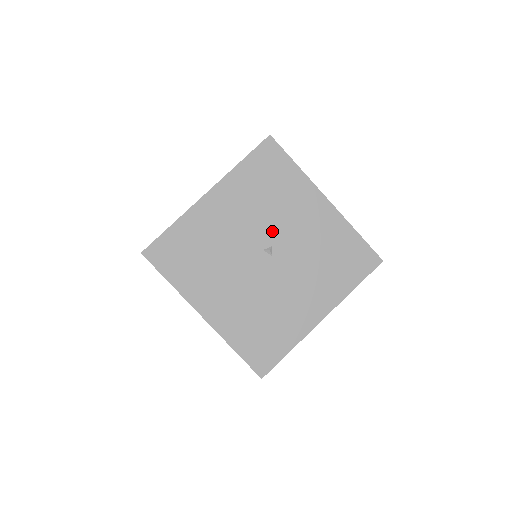
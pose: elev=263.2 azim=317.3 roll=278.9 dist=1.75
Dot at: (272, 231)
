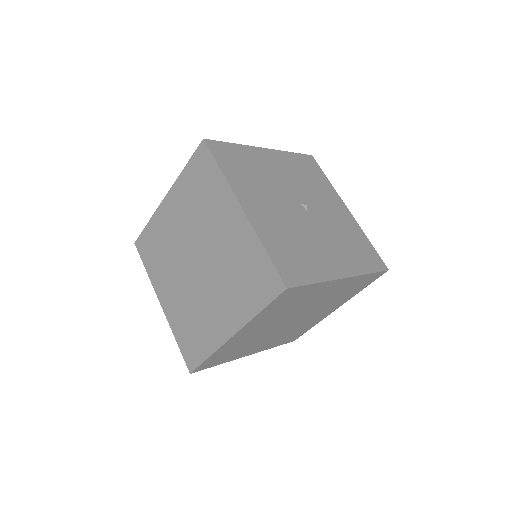
Dot at: (308, 198)
